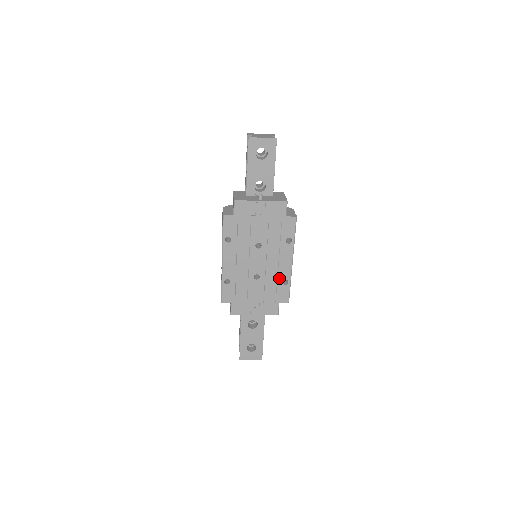
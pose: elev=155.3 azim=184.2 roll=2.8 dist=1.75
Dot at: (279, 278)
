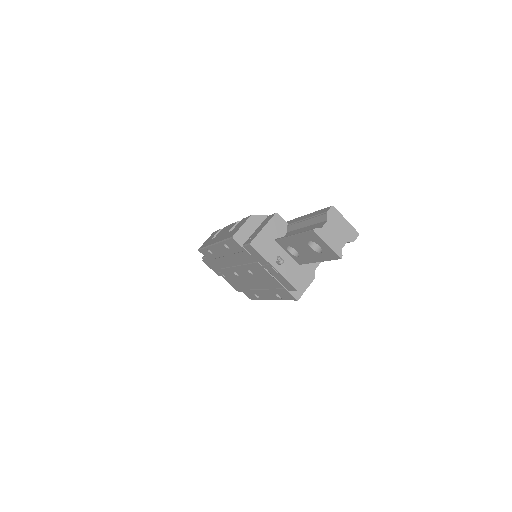
Dot at: (254, 291)
